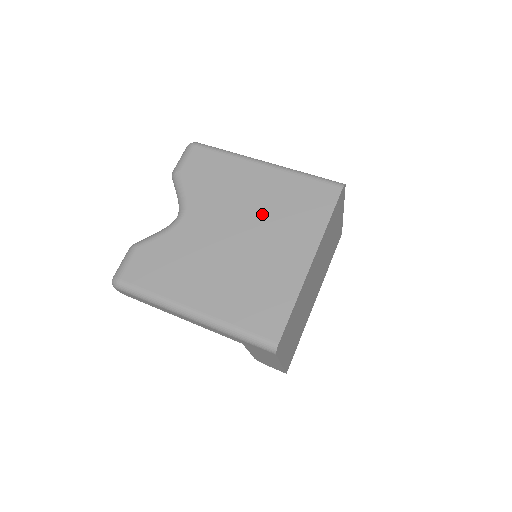
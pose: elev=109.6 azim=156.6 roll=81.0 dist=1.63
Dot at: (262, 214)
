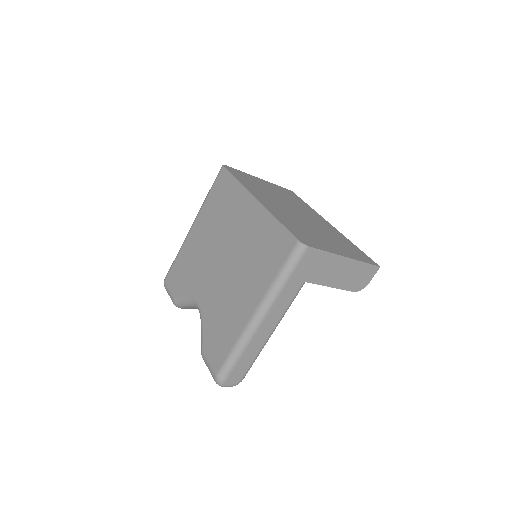
Dot at: (217, 235)
